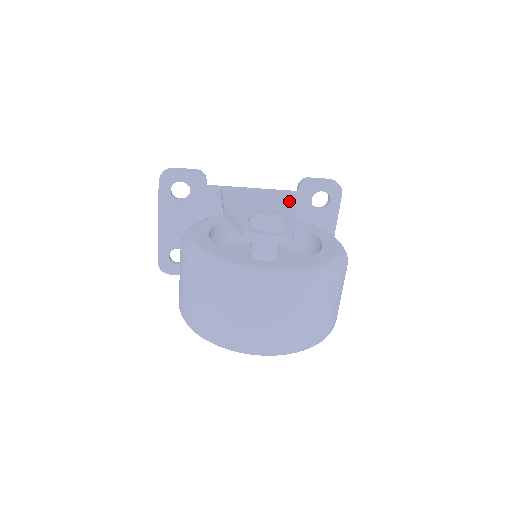
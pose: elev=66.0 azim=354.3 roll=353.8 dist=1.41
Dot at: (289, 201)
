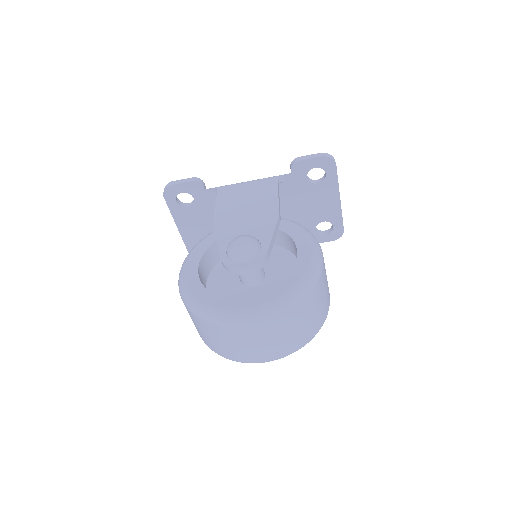
Dot at: (276, 198)
